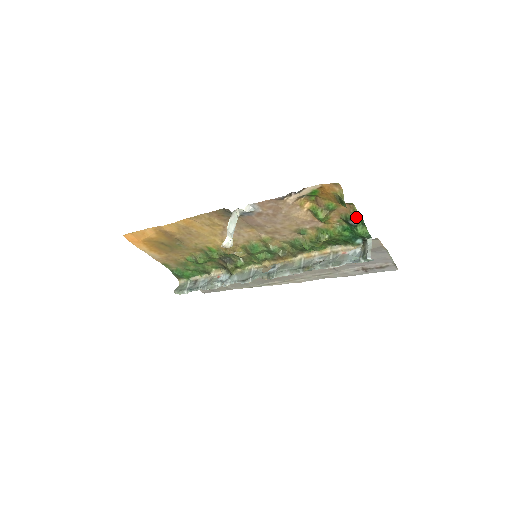
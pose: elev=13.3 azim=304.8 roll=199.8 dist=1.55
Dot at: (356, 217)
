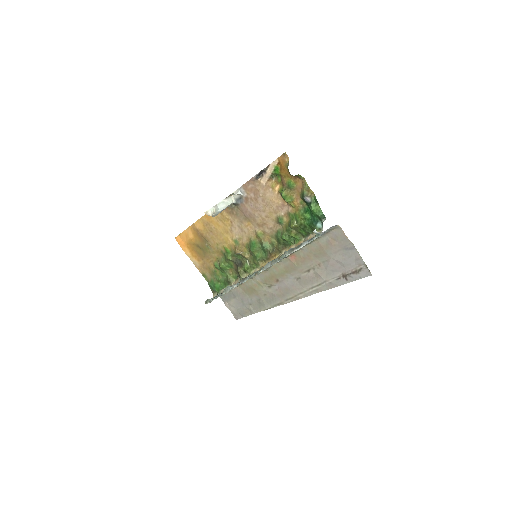
Dot at: (309, 193)
